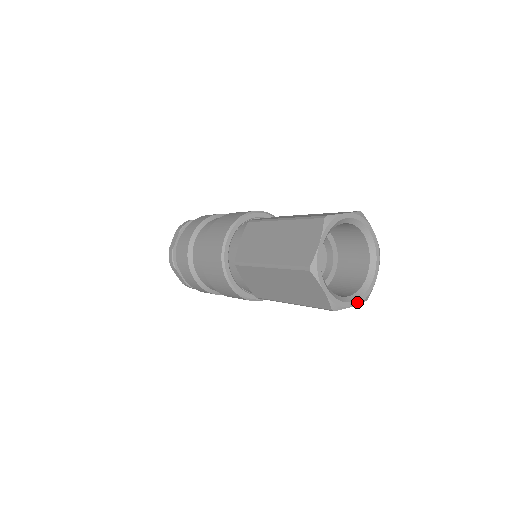
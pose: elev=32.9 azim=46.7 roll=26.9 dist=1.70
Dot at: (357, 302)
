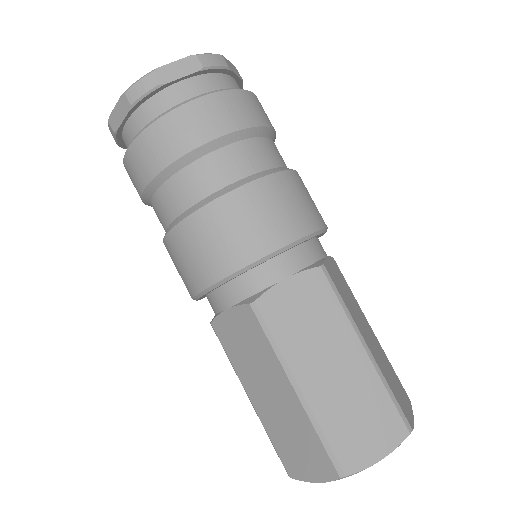
Dot at: occluded
